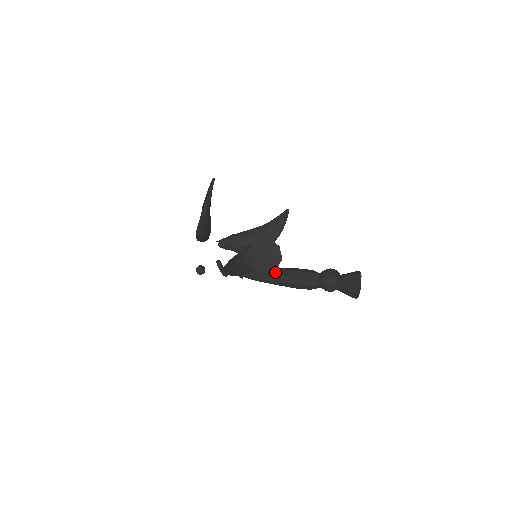
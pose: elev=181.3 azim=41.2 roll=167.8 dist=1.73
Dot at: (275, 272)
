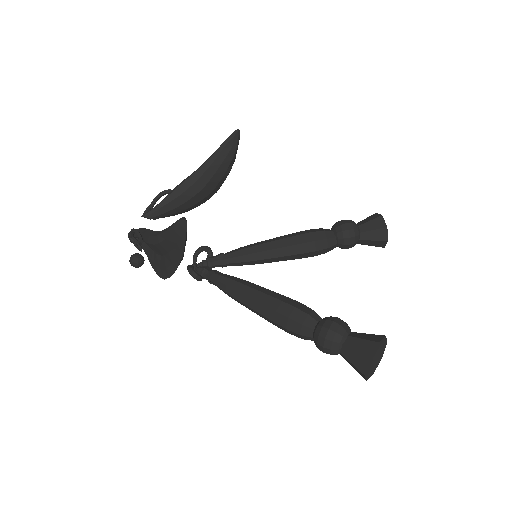
Dot at: (278, 254)
